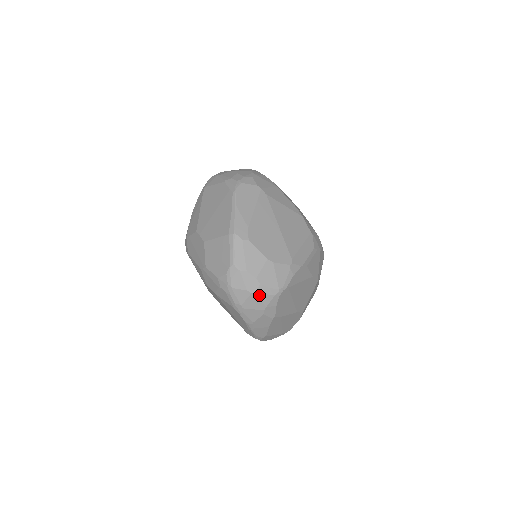
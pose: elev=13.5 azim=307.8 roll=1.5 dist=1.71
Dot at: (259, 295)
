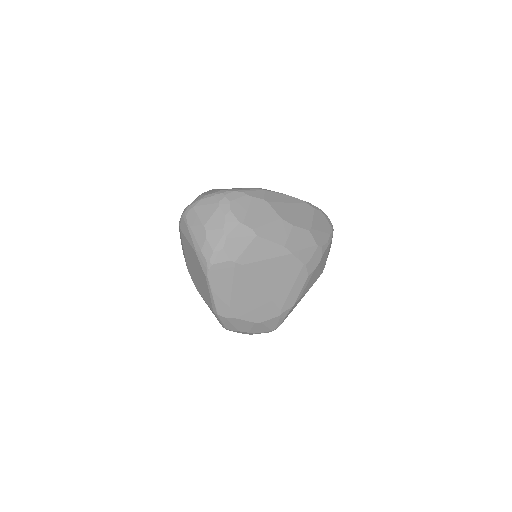
Dot at: occluded
